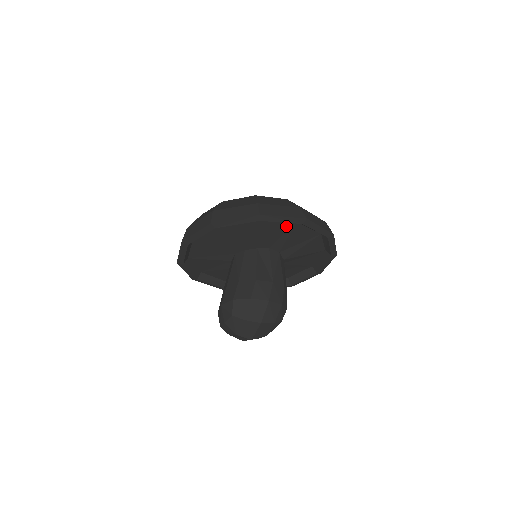
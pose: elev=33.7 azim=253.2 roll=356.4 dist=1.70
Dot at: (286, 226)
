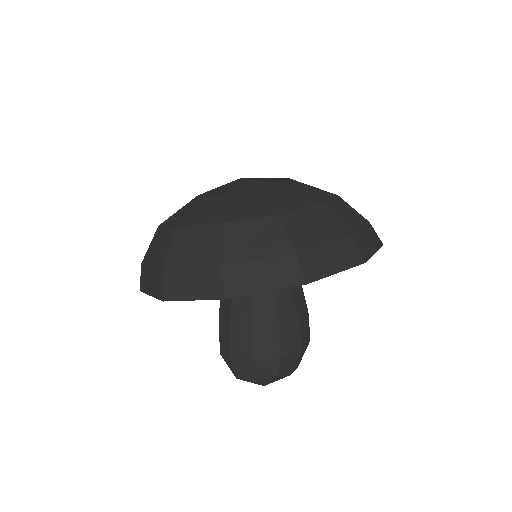
Dot at: occluded
